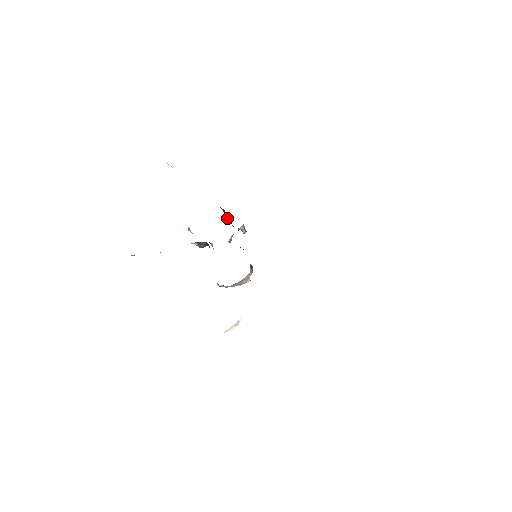
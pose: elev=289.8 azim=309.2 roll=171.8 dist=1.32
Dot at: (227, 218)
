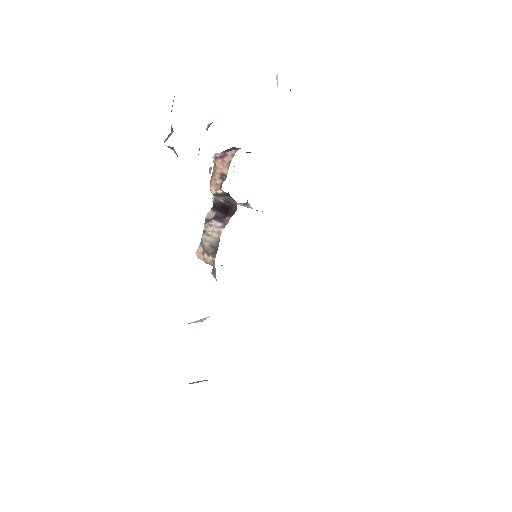
Dot at: occluded
